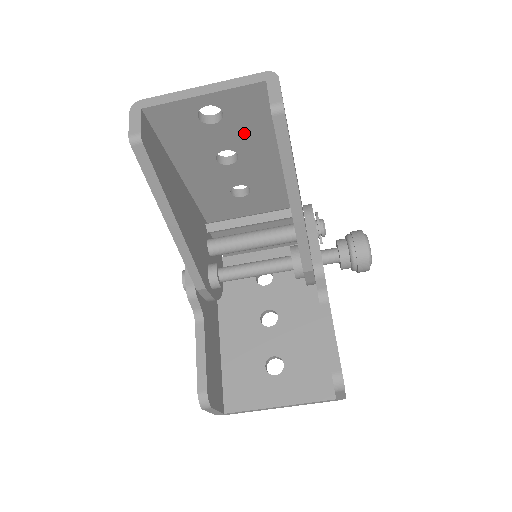
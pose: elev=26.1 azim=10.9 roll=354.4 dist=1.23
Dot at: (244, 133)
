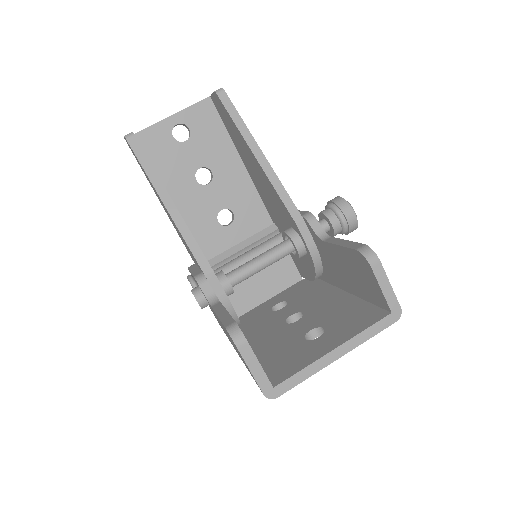
Dot at: (209, 147)
